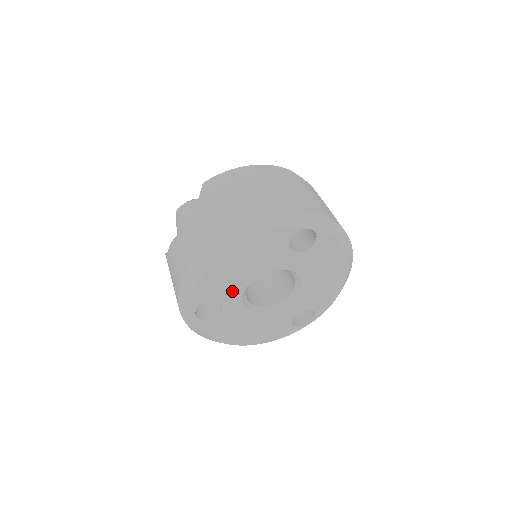
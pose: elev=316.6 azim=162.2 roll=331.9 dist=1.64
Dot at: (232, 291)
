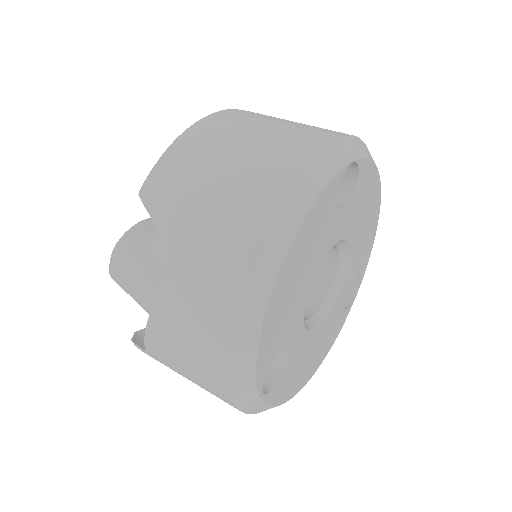
Dot at: (293, 322)
